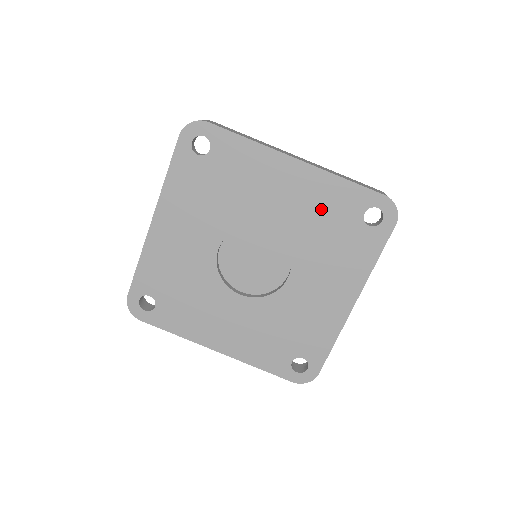
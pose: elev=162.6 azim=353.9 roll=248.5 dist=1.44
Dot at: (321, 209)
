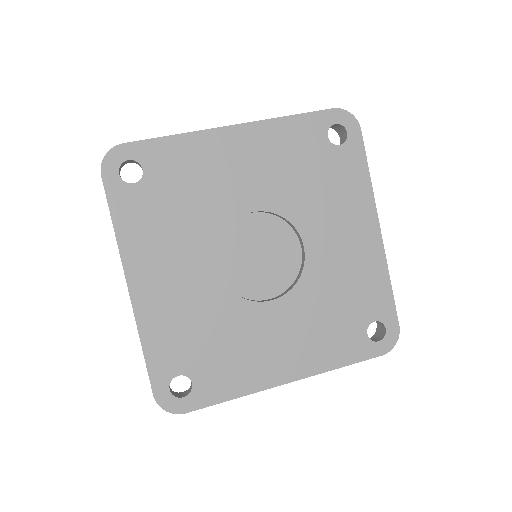
Dot at: (354, 282)
